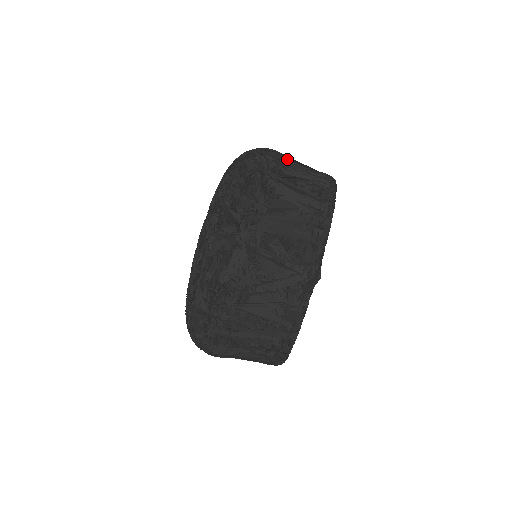
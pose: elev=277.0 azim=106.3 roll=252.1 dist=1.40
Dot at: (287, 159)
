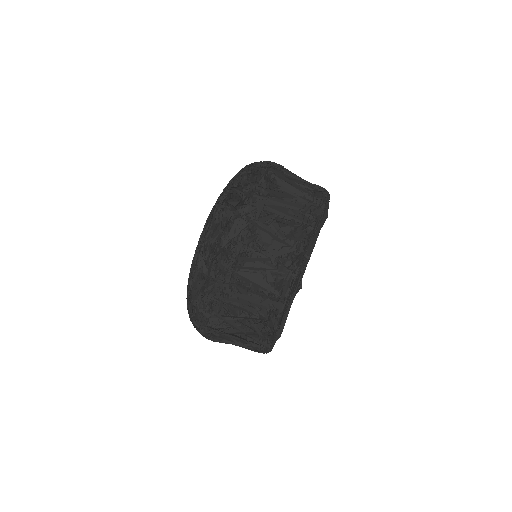
Dot at: occluded
